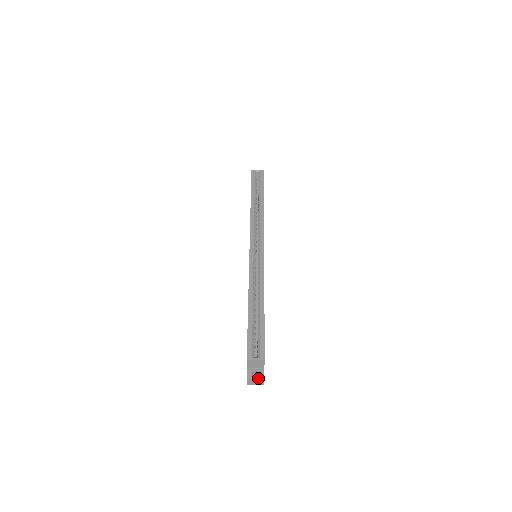
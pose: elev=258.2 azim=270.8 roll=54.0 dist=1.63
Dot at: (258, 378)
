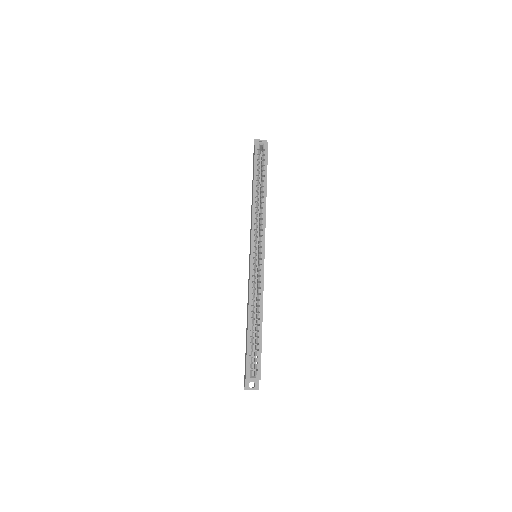
Dot at: (254, 389)
